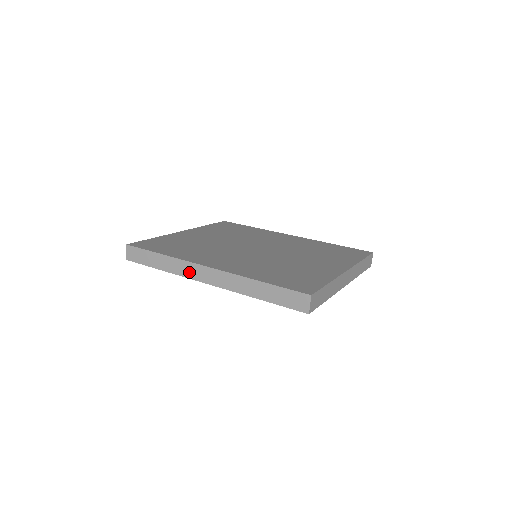
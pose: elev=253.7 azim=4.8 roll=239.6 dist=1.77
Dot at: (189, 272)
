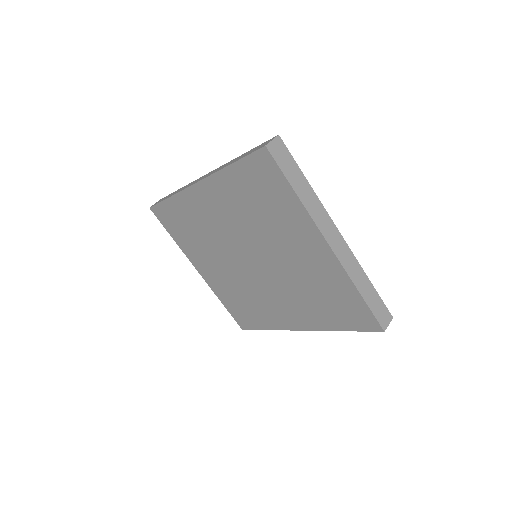
Dot at: (189, 185)
